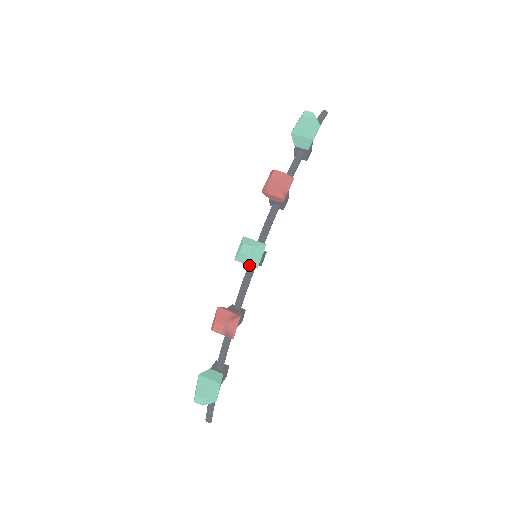
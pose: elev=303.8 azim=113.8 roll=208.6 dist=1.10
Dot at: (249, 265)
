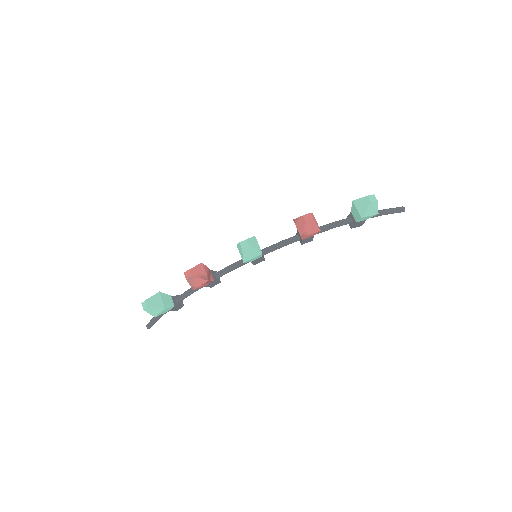
Dot at: (241, 256)
